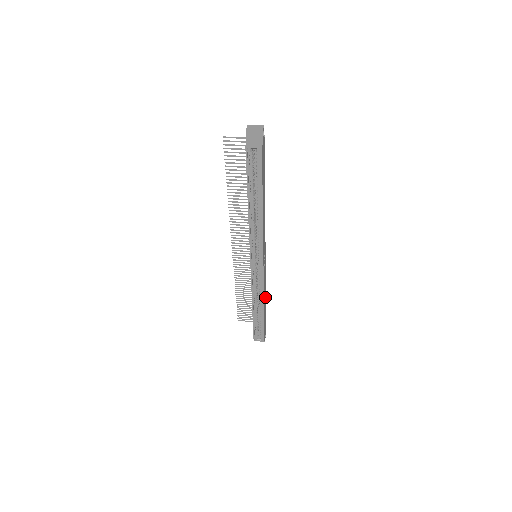
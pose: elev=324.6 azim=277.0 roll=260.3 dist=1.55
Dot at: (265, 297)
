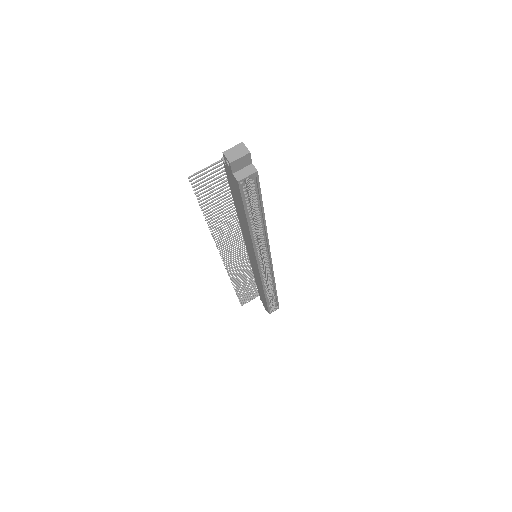
Dot at: occluded
